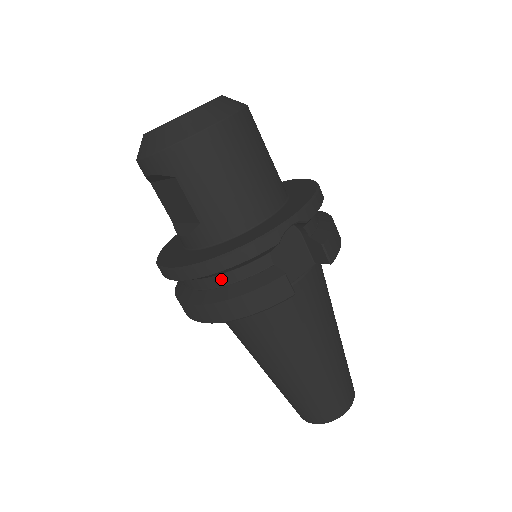
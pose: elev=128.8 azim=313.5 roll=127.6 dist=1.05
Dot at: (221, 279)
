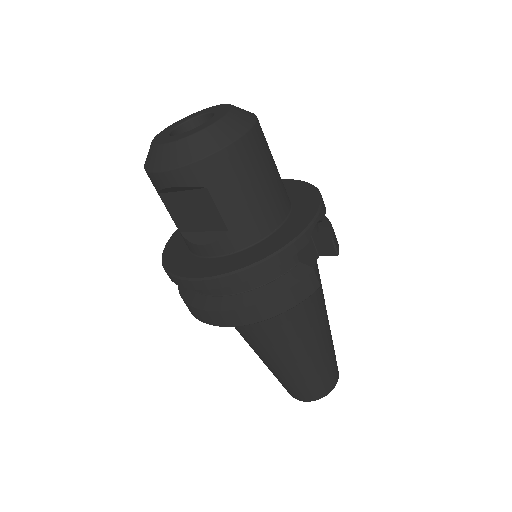
Dot at: (253, 282)
